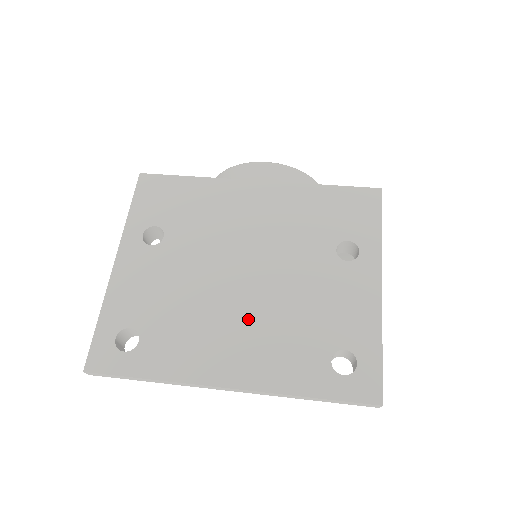
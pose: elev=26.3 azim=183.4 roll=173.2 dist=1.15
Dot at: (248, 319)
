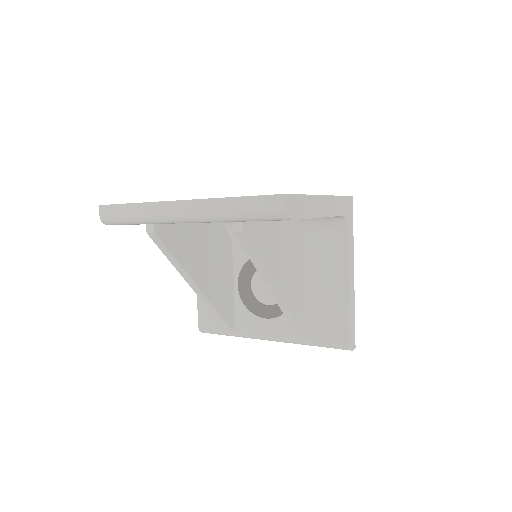
Dot at: occluded
